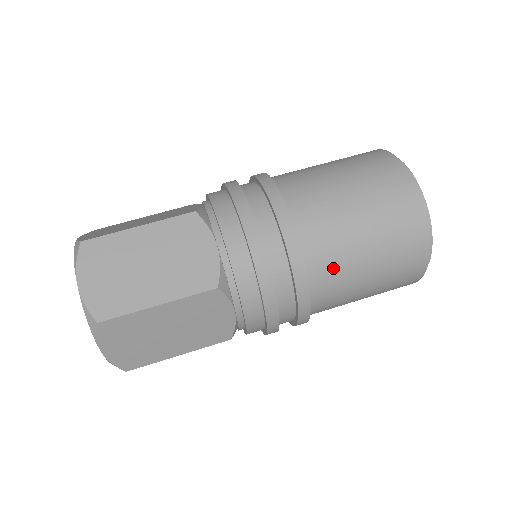
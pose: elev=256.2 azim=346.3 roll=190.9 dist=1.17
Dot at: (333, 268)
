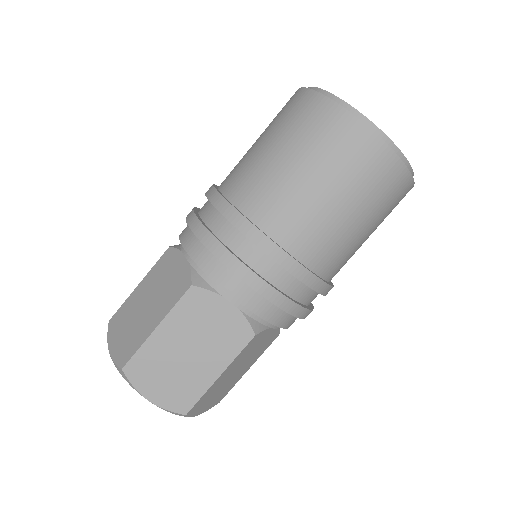
Dot at: (278, 204)
